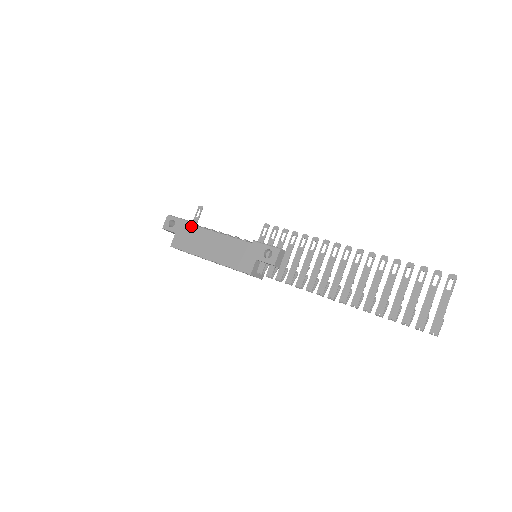
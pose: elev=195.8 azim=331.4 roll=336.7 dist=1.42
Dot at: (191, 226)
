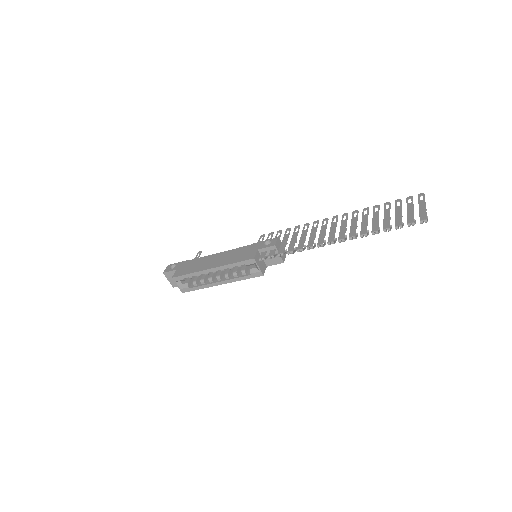
Dot at: (192, 260)
